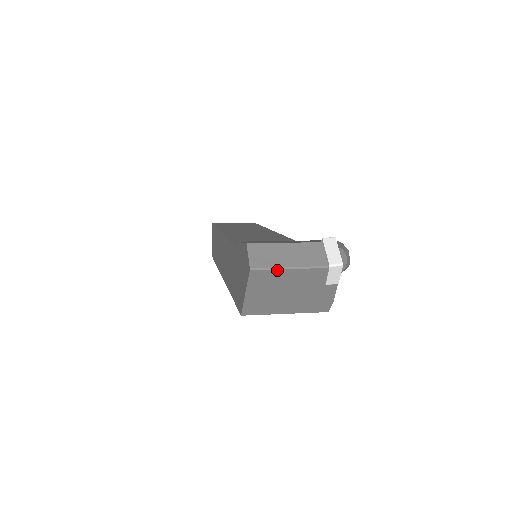
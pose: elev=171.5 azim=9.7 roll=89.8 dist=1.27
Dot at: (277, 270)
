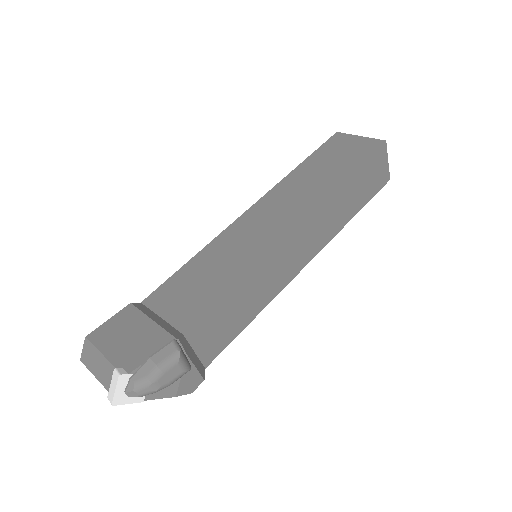
Dot at: (93, 372)
